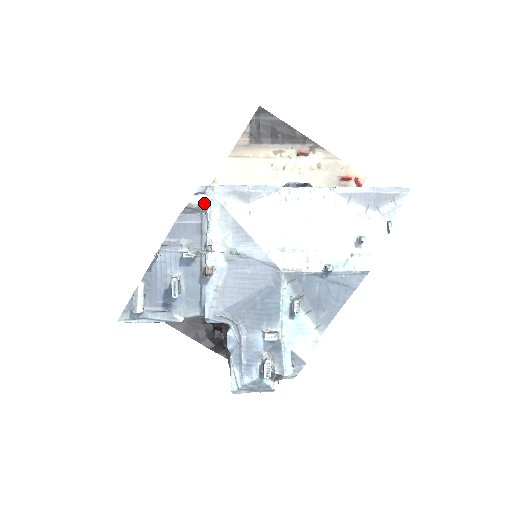
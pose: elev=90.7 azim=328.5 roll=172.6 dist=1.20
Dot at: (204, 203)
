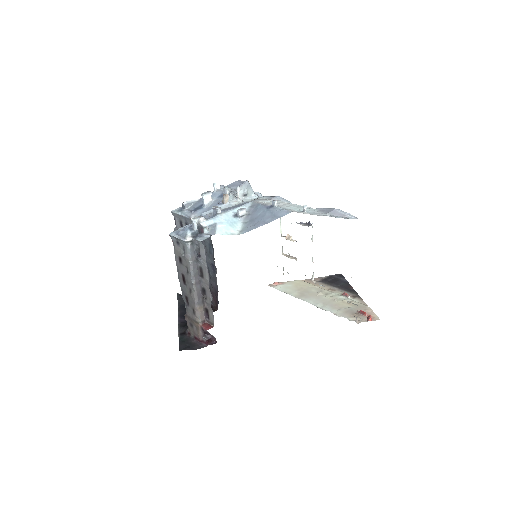
Dot at: (253, 191)
